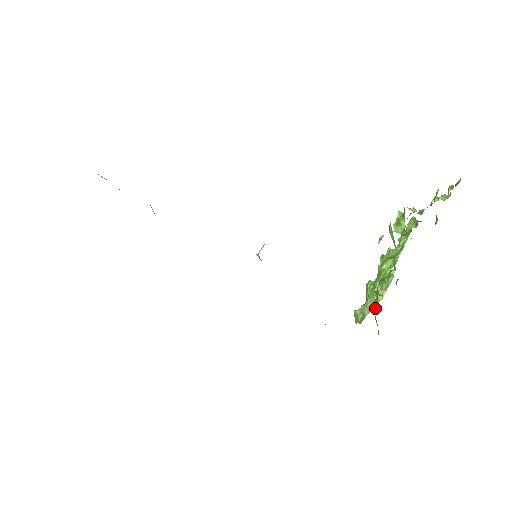
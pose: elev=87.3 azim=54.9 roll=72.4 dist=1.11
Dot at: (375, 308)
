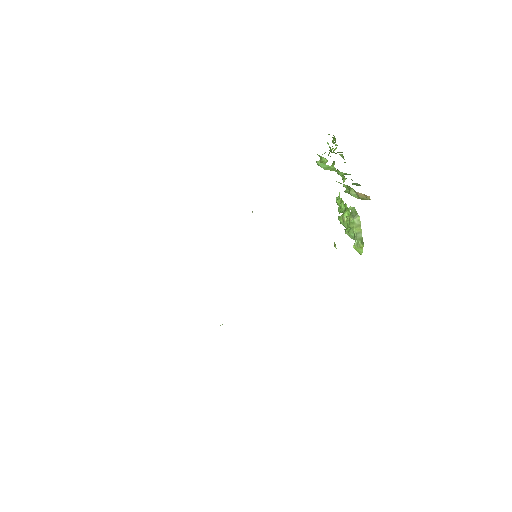
Dot at: (353, 192)
